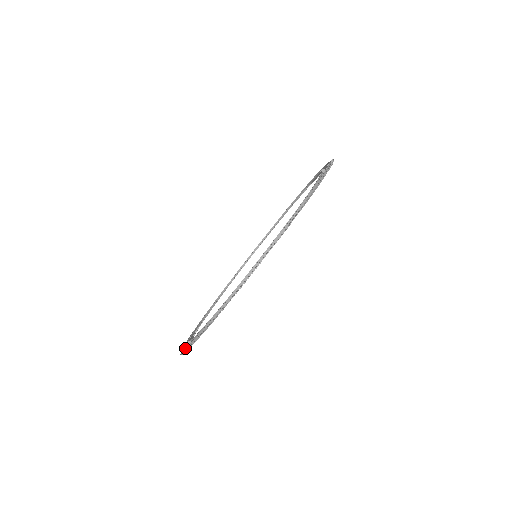
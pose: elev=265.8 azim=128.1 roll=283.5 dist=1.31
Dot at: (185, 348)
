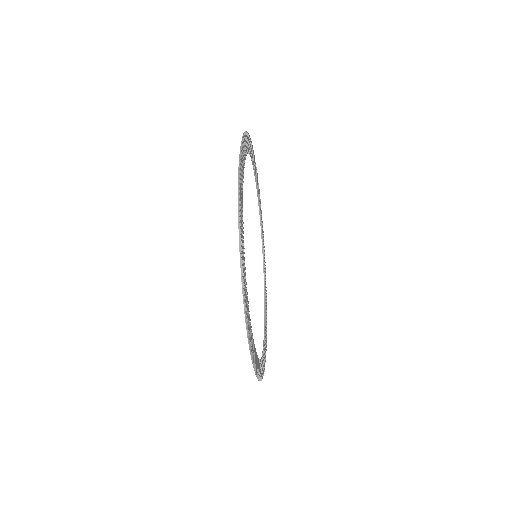
Dot at: occluded
